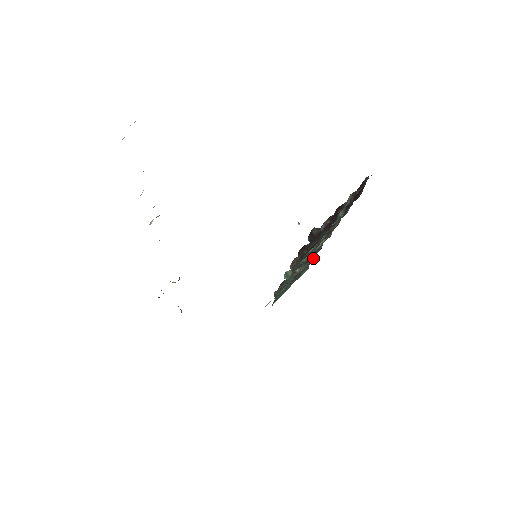
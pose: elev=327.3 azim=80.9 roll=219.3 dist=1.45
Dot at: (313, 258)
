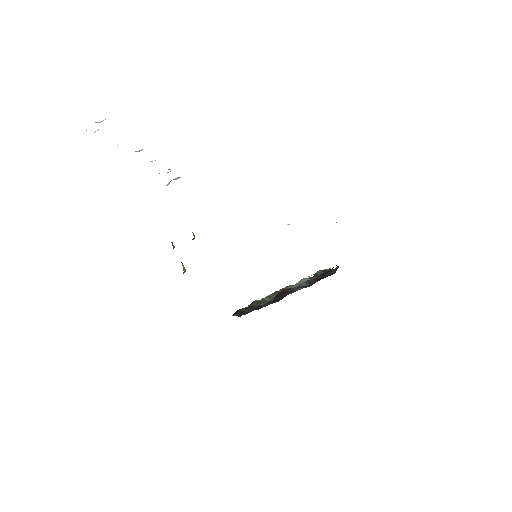
Dot at: occluded
